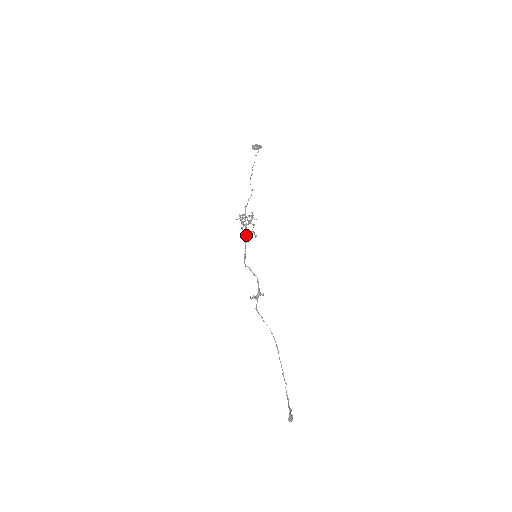
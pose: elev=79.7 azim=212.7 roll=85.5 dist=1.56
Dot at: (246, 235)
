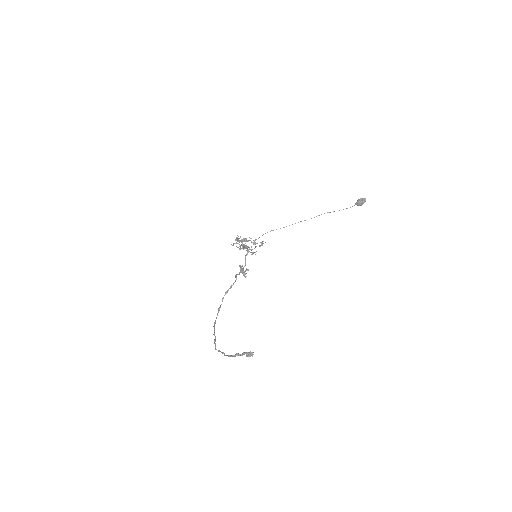
Dot at: occluded
